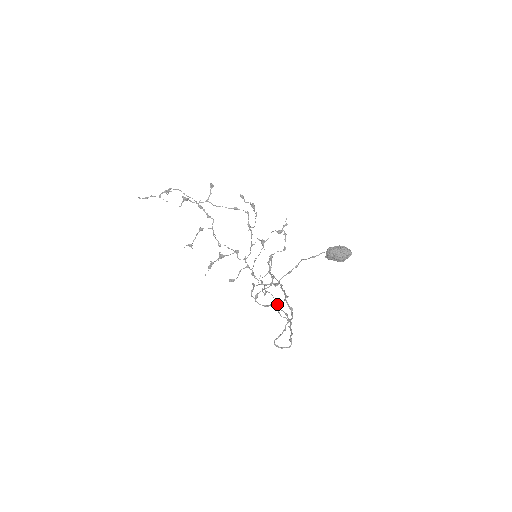
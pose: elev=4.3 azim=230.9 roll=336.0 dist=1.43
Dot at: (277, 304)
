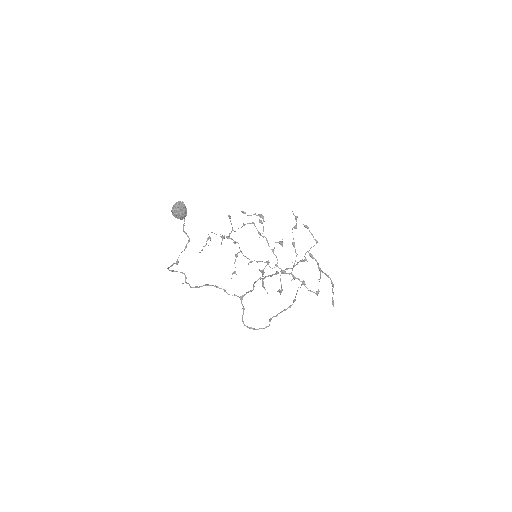
Dot at: occluded
